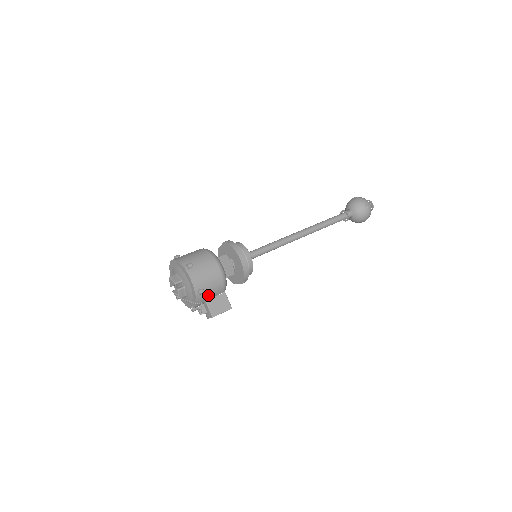
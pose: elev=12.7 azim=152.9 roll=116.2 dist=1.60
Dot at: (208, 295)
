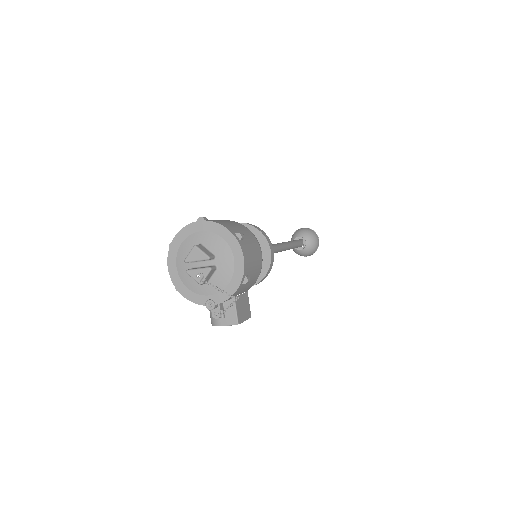
Dot at: (243, 289)
